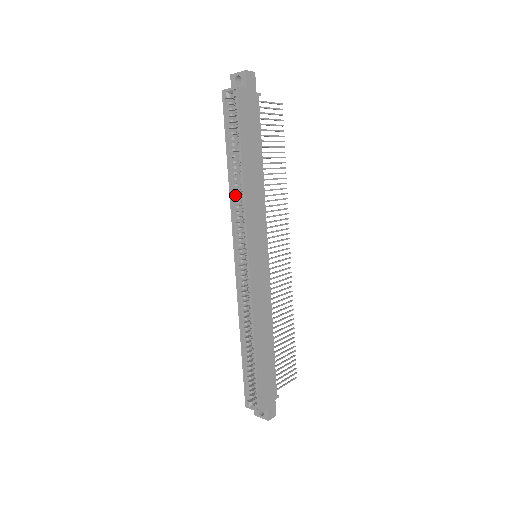
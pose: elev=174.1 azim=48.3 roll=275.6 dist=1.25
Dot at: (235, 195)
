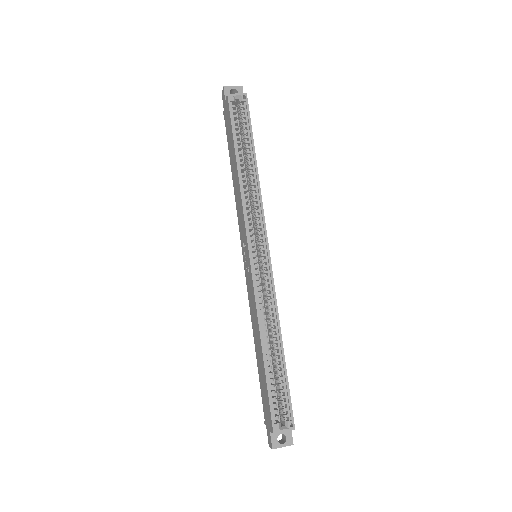
Dot at: (245, 189)
